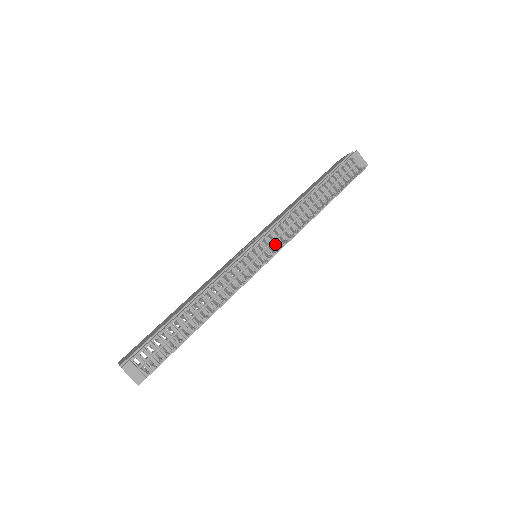
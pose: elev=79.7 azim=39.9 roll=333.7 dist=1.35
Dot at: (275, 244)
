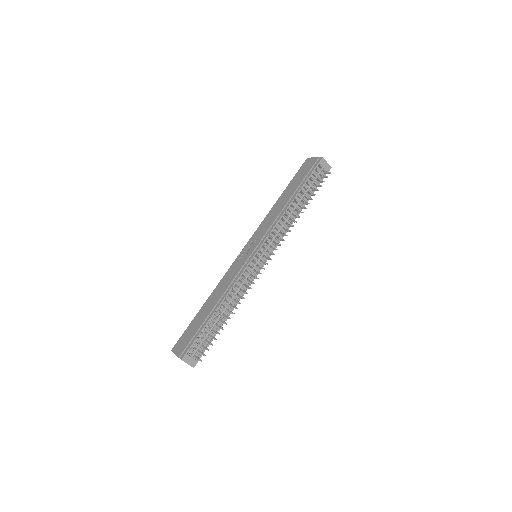
Dot at: occluded
